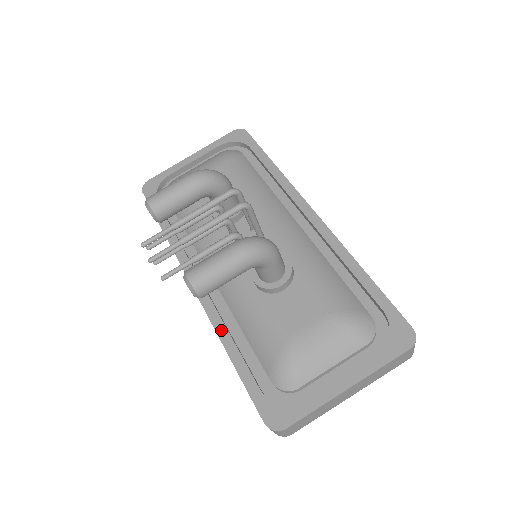
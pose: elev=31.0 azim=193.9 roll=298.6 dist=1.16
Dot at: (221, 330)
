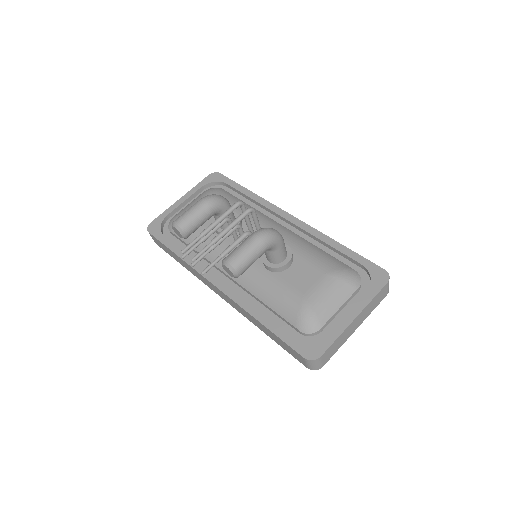
Dot at: (249, 308)
